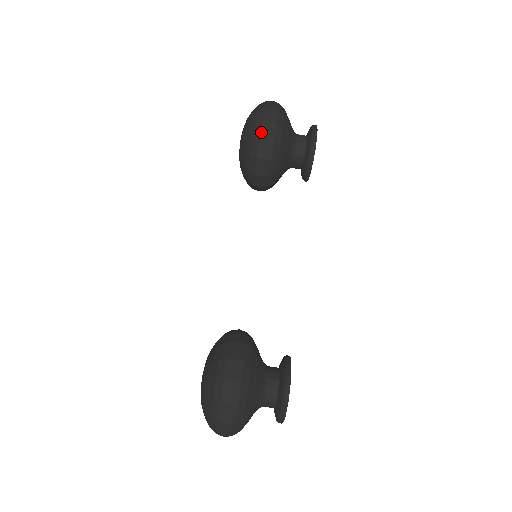
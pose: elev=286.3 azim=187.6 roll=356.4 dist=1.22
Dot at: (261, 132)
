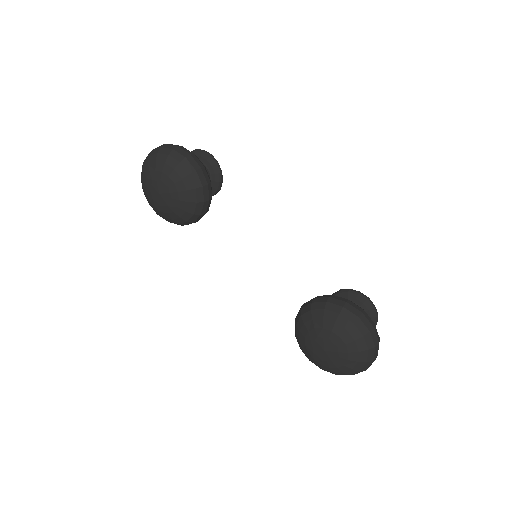
Dot at: (192, 165)
